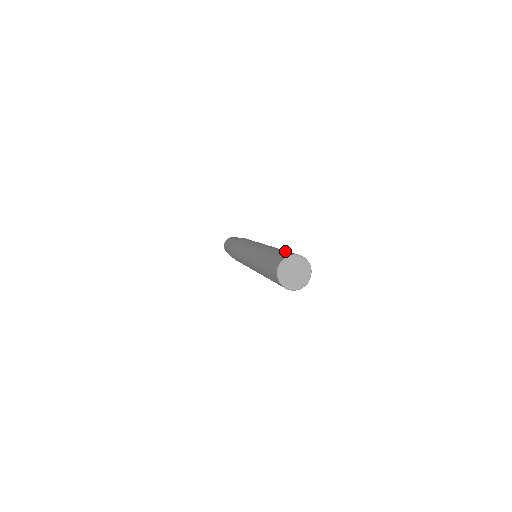
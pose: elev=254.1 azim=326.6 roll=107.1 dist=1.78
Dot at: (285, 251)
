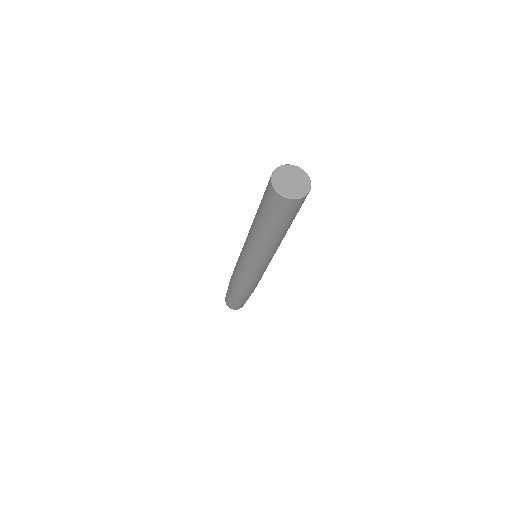
Dot at: occluded
